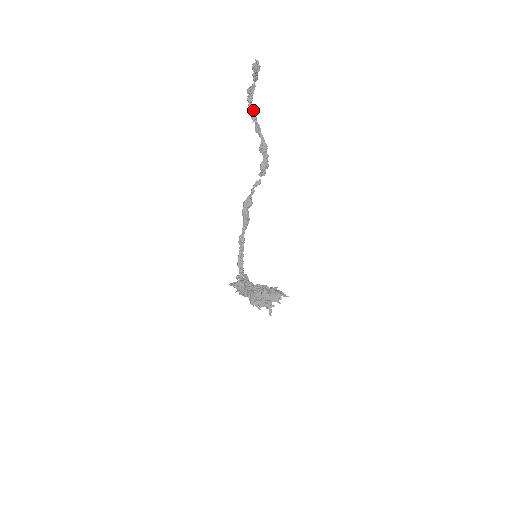
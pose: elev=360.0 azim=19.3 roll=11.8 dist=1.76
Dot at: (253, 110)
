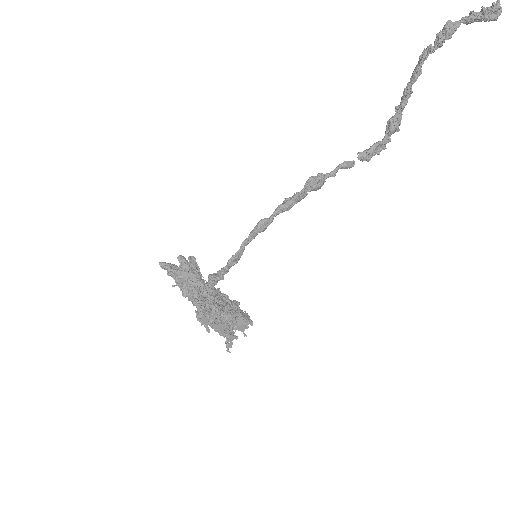
Dot at: (426, 58)
